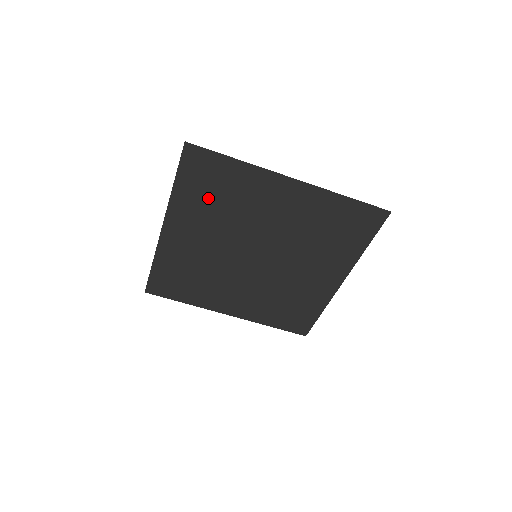
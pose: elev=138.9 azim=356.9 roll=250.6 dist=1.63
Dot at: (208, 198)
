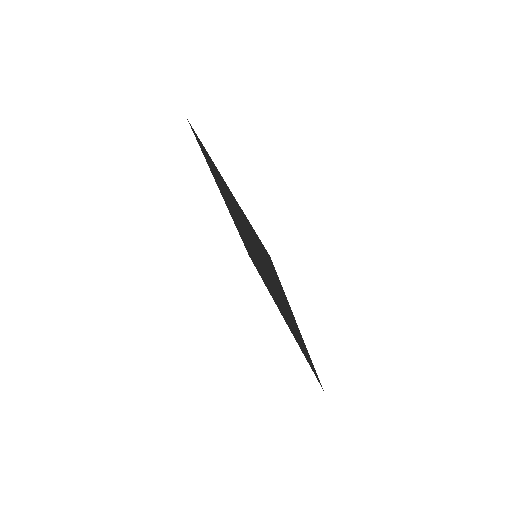
Dot at: occluded
